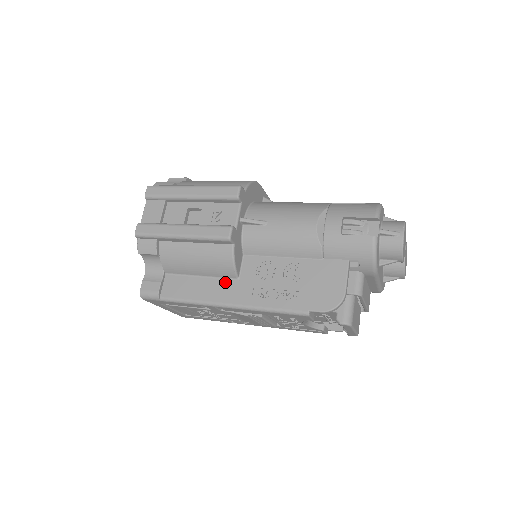
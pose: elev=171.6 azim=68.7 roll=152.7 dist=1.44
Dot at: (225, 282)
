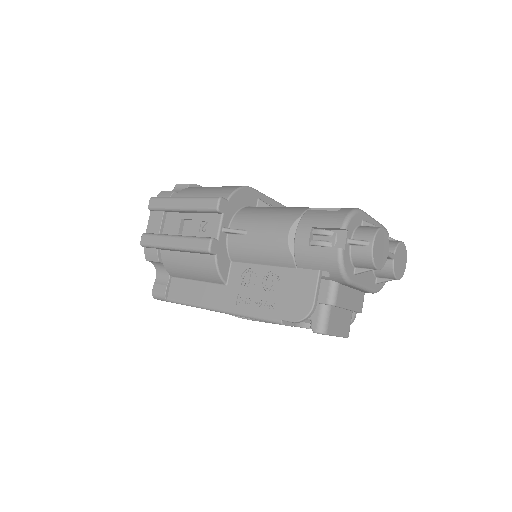
Dot at: (216, 287)
